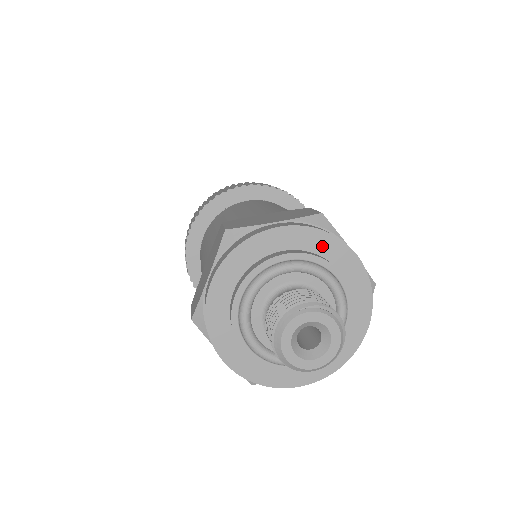
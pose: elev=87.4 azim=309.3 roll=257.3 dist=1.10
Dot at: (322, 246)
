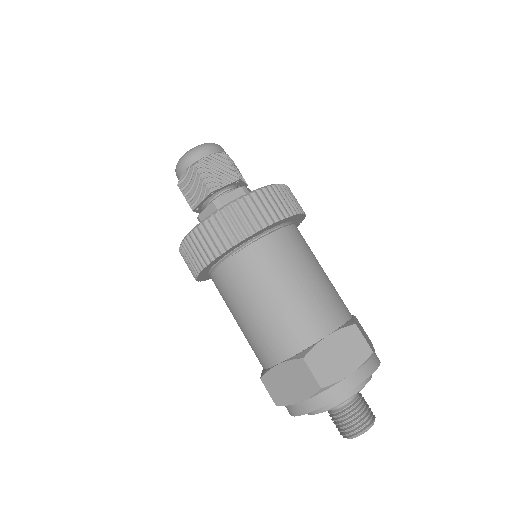
Dot at: occluded
